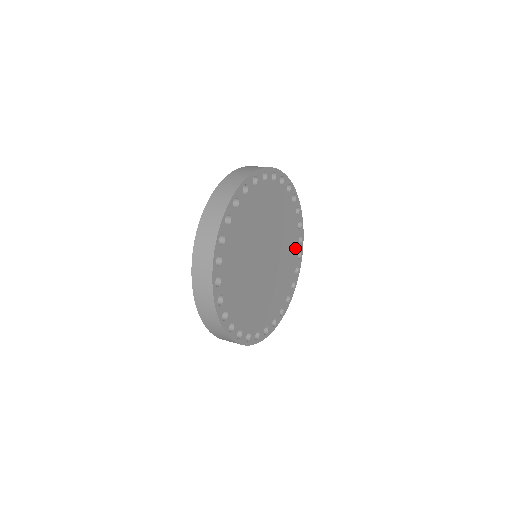
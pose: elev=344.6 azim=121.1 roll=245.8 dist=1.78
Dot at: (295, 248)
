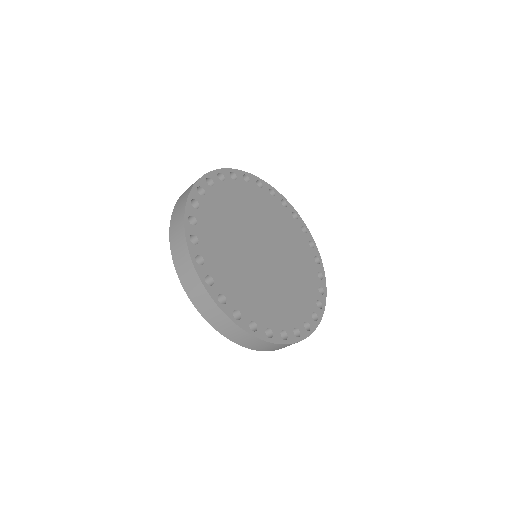
Dot at: (307, 252)
